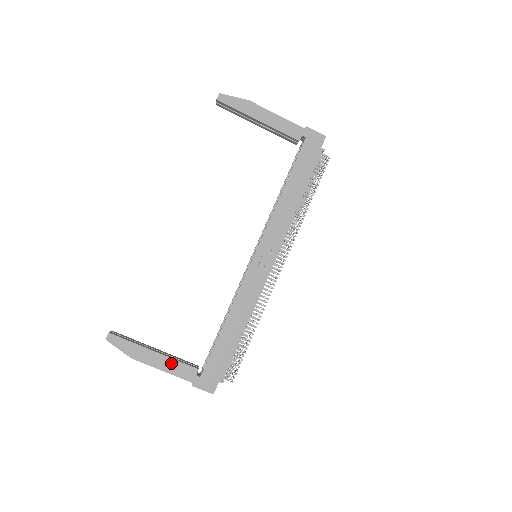
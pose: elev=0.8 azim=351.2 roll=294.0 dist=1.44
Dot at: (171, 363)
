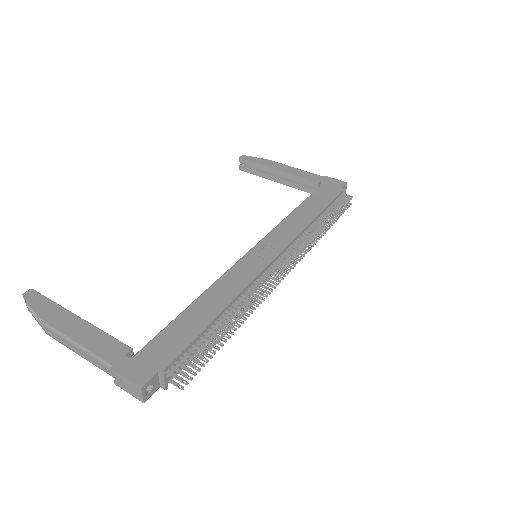
Dot at: (94, 334)
